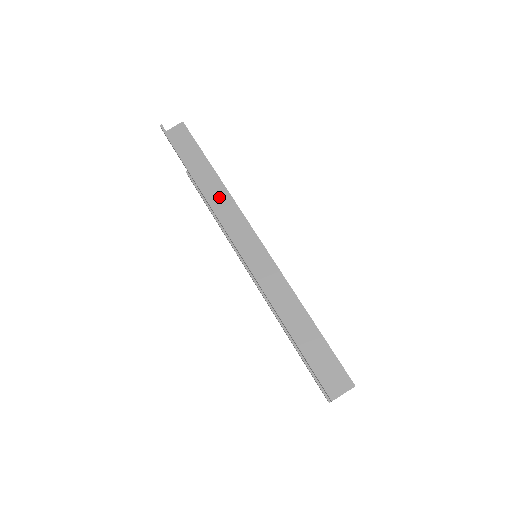
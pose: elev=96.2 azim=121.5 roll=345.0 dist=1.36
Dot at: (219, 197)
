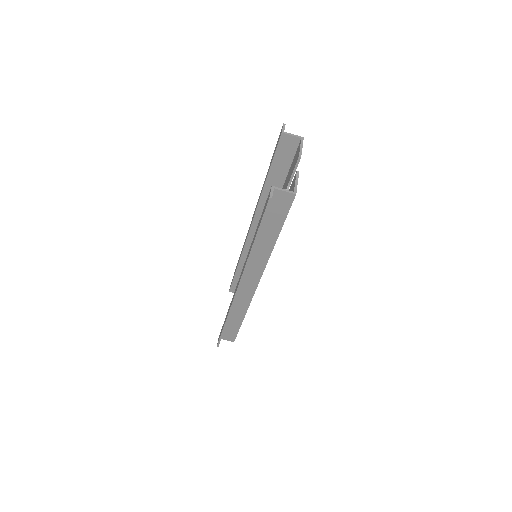
Dot at: (260, 256)
